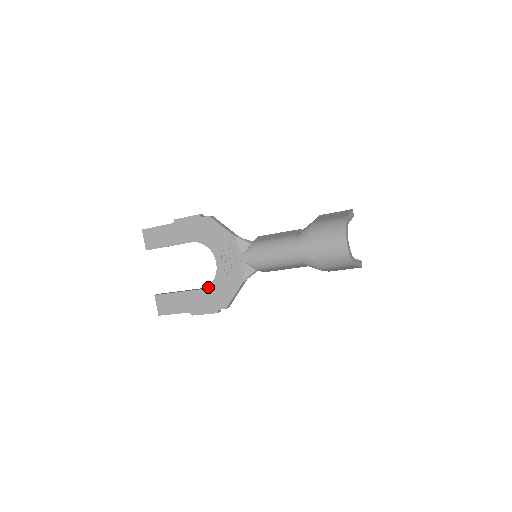
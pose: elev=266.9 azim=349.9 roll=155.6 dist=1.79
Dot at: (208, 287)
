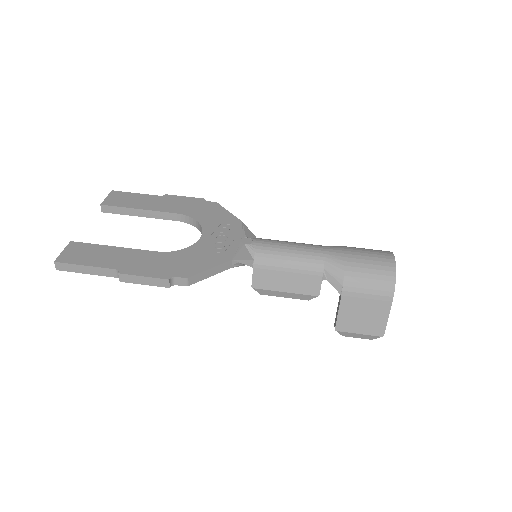
Dot at: (172, 252)
